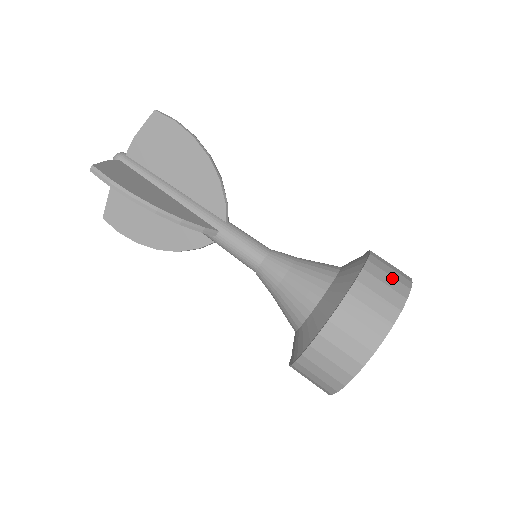
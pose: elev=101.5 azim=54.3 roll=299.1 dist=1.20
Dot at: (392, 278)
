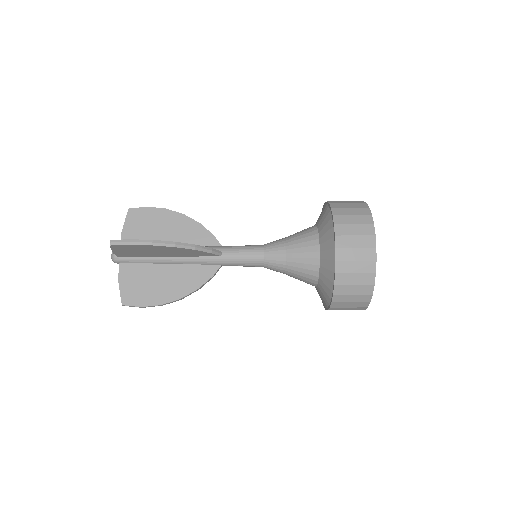
Dot at: (359, 263)
